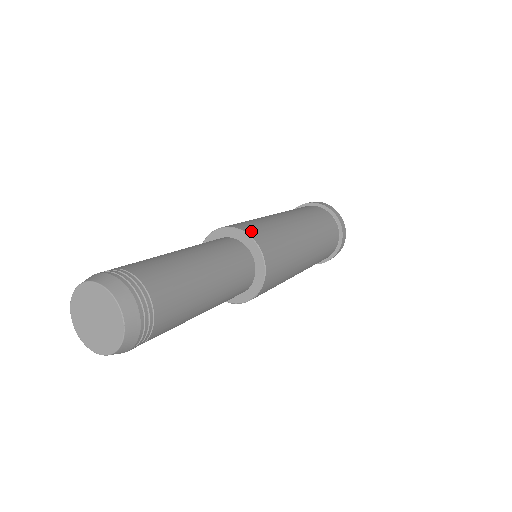
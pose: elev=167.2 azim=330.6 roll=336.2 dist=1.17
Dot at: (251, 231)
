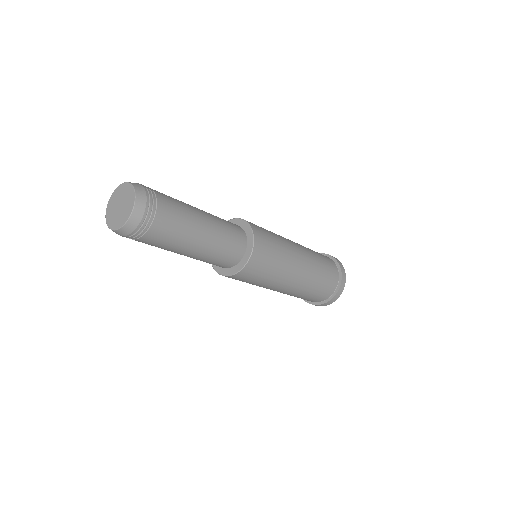
Dot at: (250, 223)
